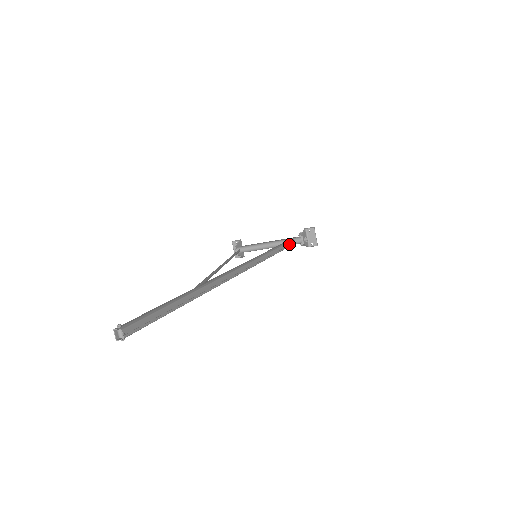
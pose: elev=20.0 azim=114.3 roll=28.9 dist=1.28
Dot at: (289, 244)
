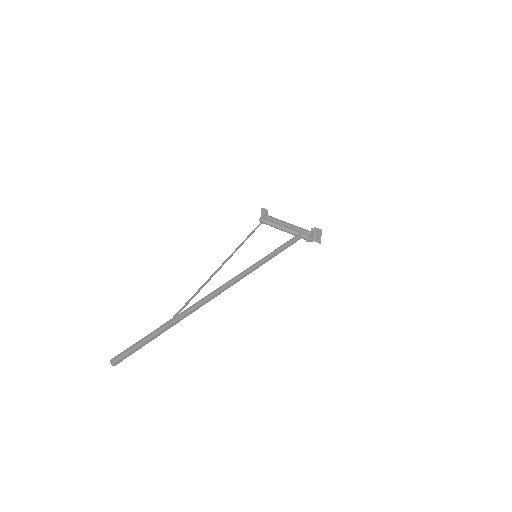
Dot at: occluded
